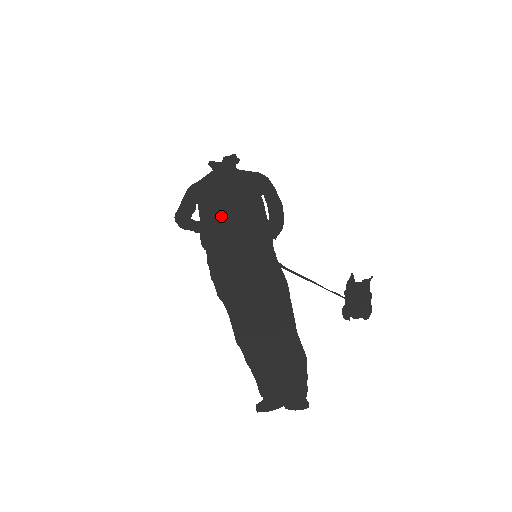
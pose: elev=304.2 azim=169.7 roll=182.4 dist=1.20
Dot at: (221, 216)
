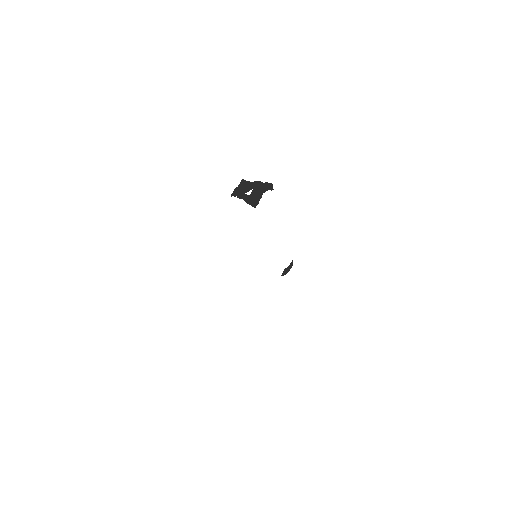
Dot at: occluded
